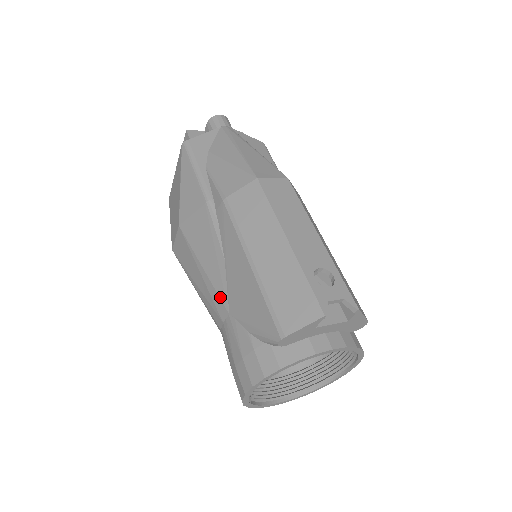
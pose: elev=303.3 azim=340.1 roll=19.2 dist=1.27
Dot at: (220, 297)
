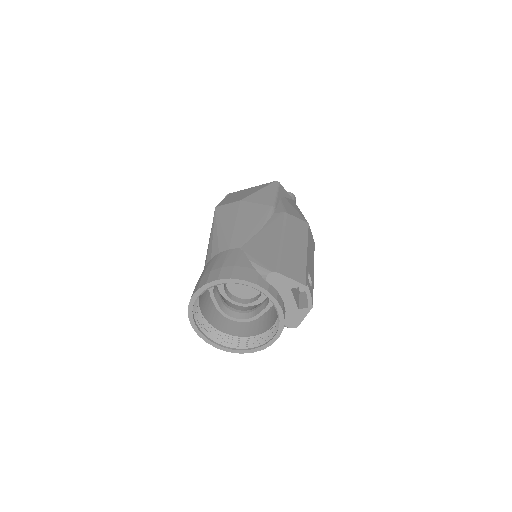
Dot at: (241, 239)
